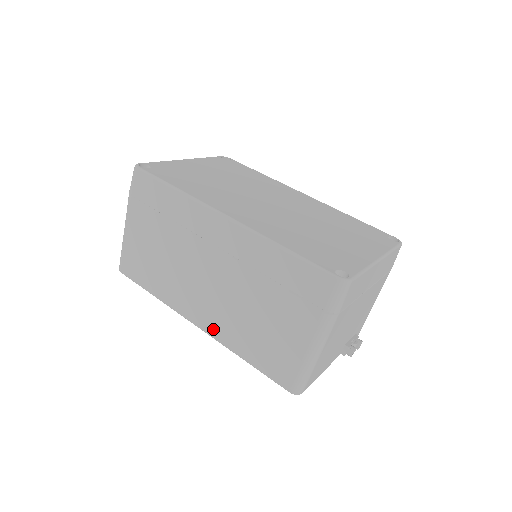
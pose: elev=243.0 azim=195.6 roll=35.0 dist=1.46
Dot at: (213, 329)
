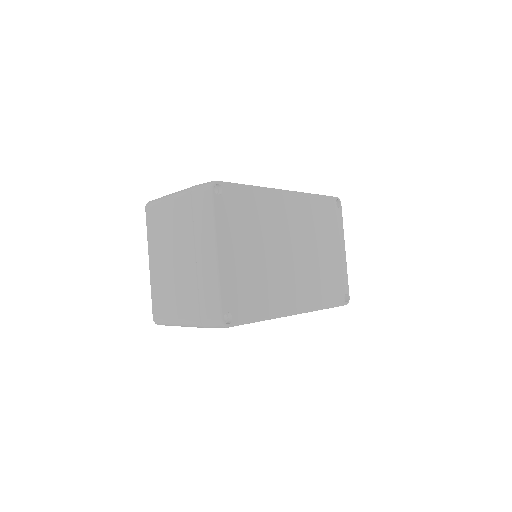
Dot at: occluded
